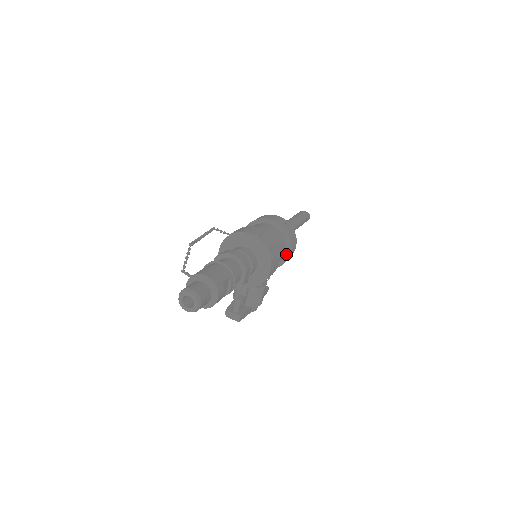
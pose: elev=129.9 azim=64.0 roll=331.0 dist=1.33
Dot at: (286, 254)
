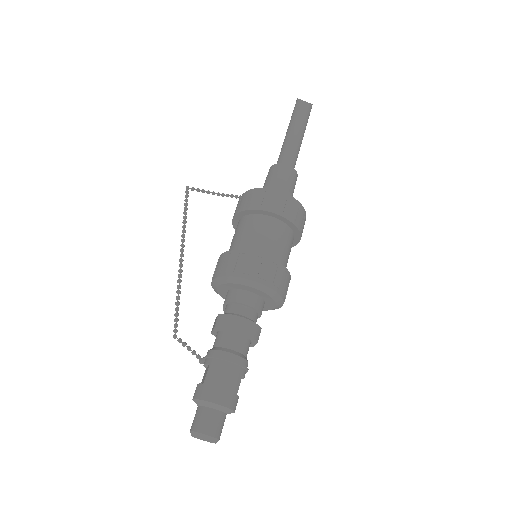
Dot at: (293, 242)
